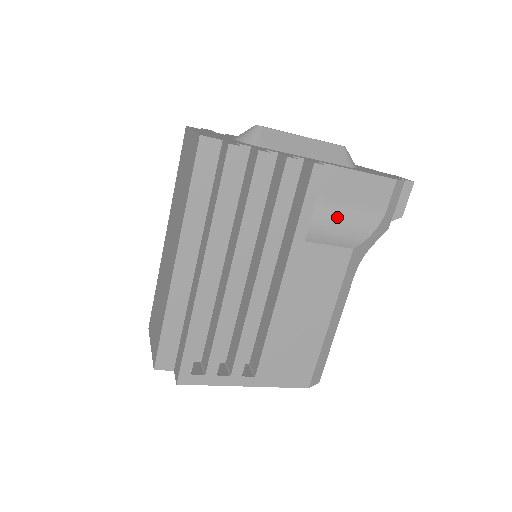
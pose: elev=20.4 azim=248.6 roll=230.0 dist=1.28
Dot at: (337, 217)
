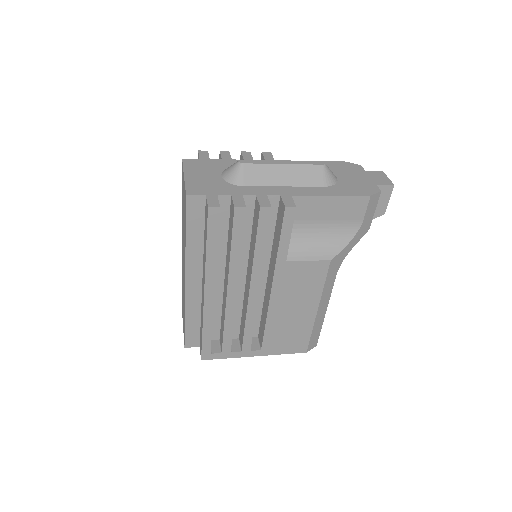
Dot at: (316, 233)
